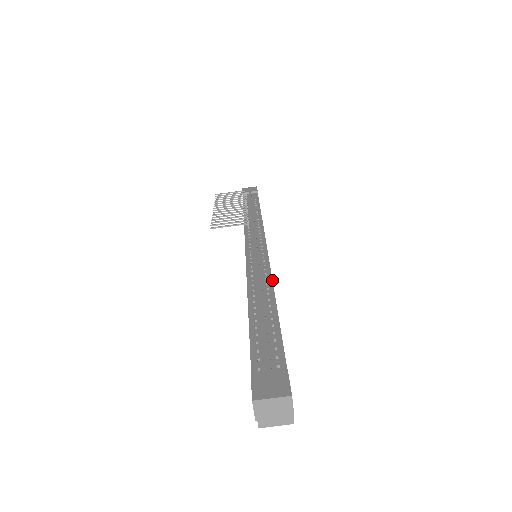
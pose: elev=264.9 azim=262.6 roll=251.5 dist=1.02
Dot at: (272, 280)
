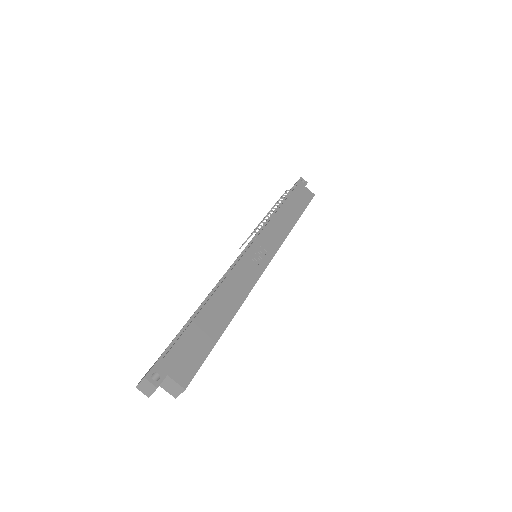
Dot at: (221, 283)
